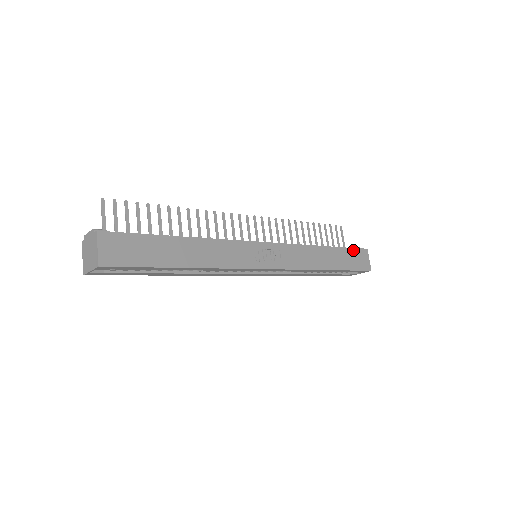
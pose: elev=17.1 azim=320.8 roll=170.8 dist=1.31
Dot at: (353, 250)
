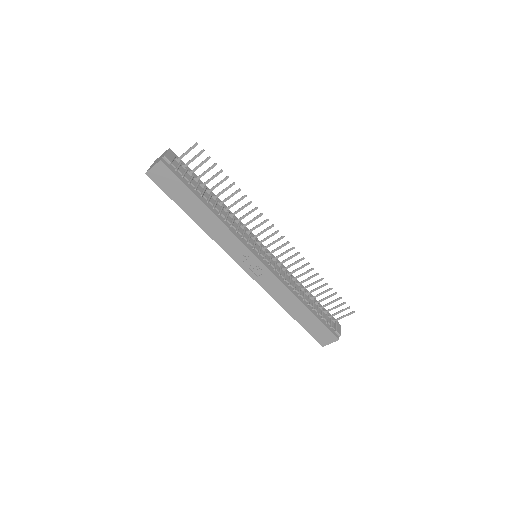
Dot at: (325, 328)
